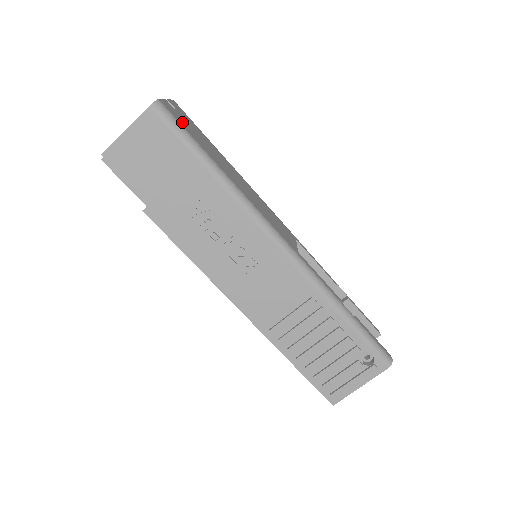
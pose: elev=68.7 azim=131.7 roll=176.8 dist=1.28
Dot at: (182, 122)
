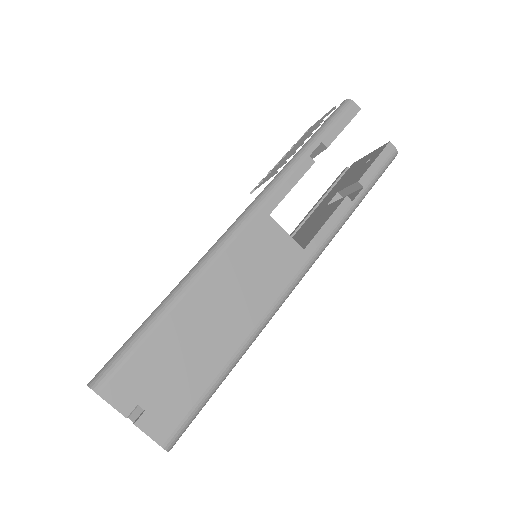
Dot at: (175, 407)
